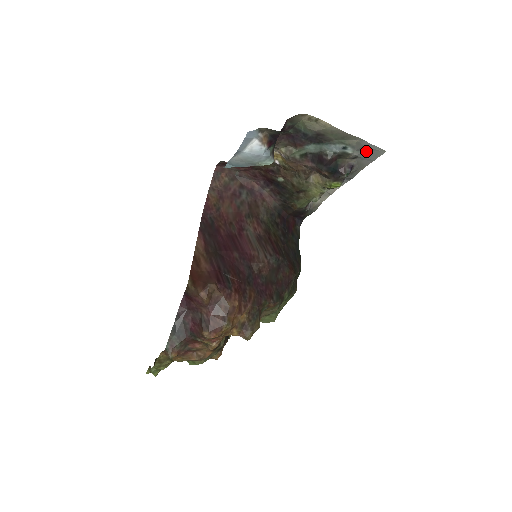
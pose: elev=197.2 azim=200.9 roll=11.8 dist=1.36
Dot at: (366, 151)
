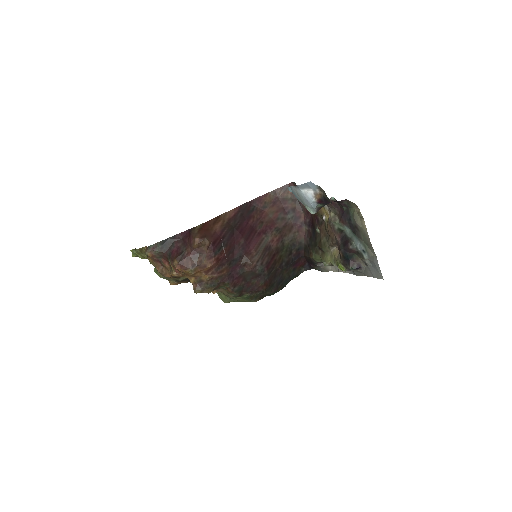
Dot at: (374, 267)
